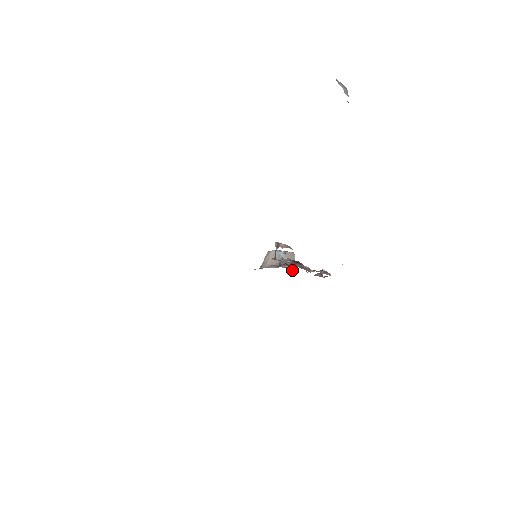
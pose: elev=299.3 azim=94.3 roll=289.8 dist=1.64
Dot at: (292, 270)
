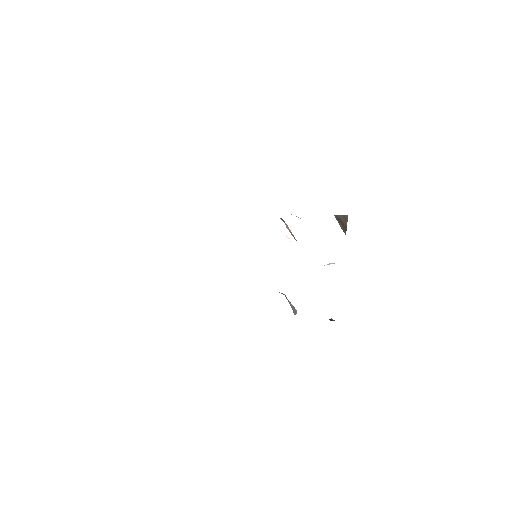
Dot at: (293, 312)
